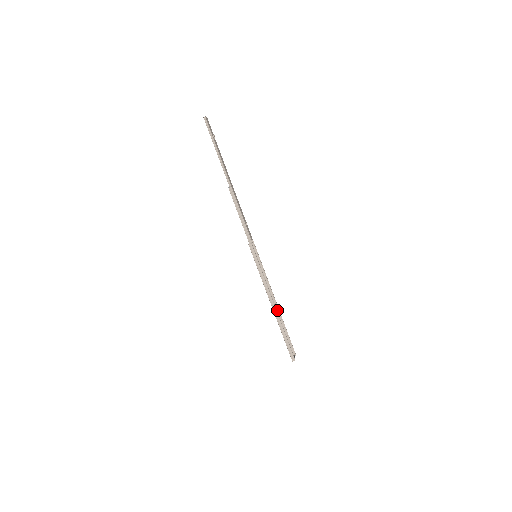
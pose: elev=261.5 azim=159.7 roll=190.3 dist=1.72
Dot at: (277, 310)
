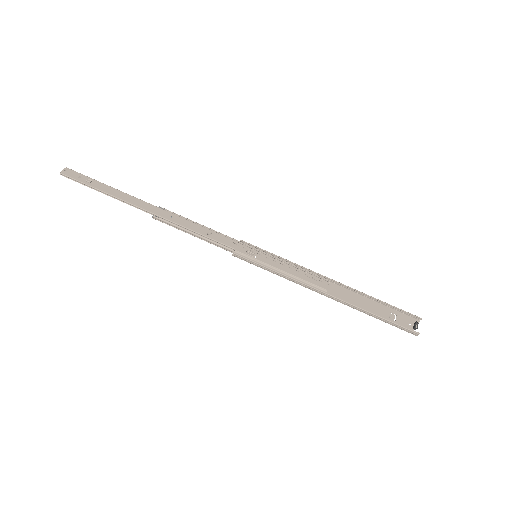
Dot at: (344, 287)
